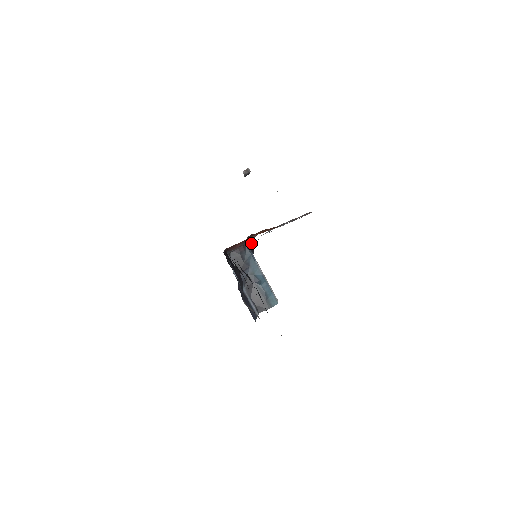
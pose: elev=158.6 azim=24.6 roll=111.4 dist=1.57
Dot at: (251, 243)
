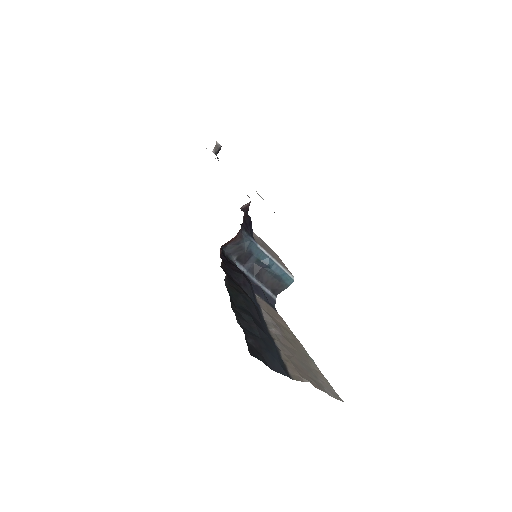
Dot at: (247, 224)
